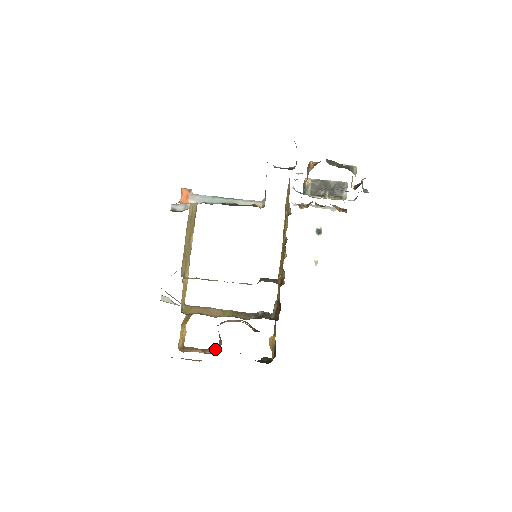
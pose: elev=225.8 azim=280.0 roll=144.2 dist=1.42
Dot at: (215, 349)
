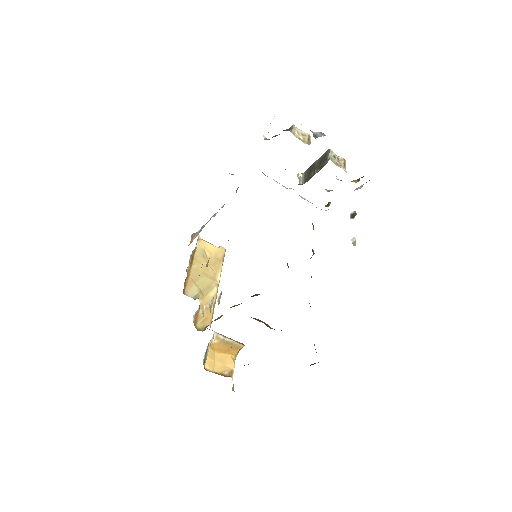
Dot at: occluded
